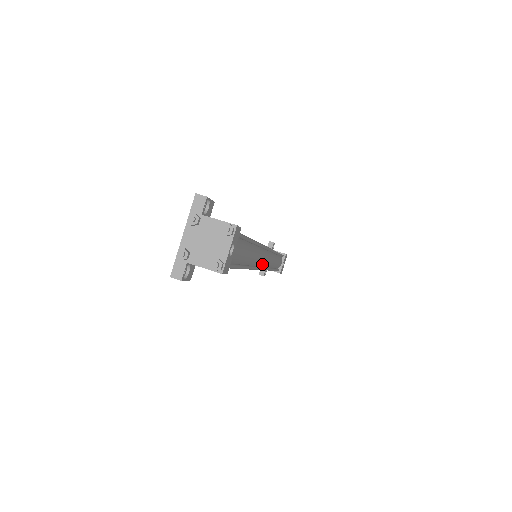
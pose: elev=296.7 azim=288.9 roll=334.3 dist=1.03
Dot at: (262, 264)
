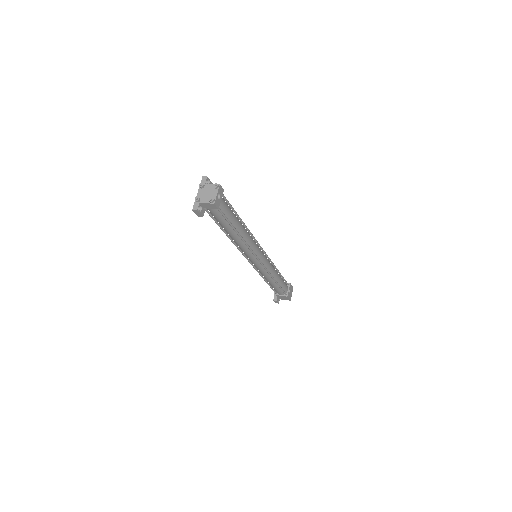
Dot at: (258, 255)
